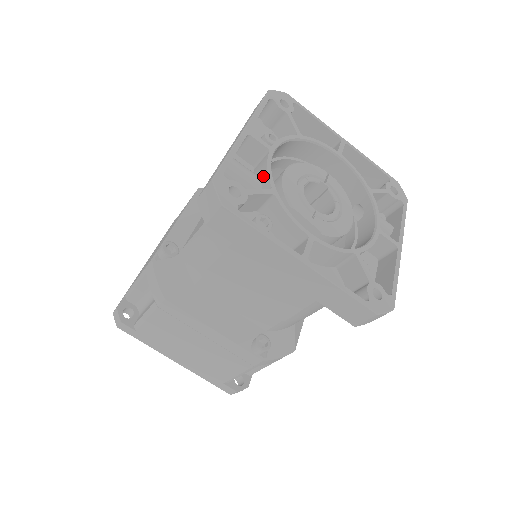
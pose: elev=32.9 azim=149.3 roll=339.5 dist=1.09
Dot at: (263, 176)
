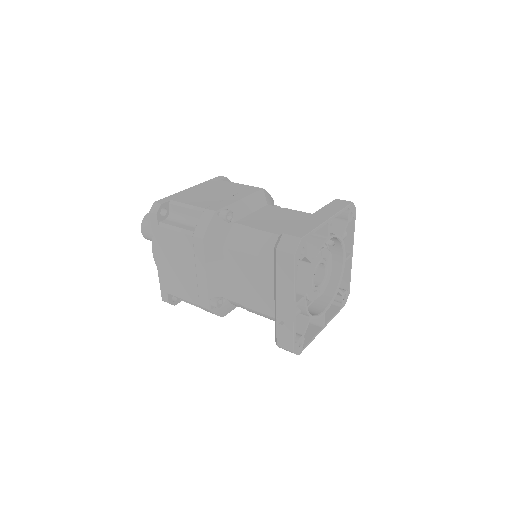
Dot at: (303, 311)
